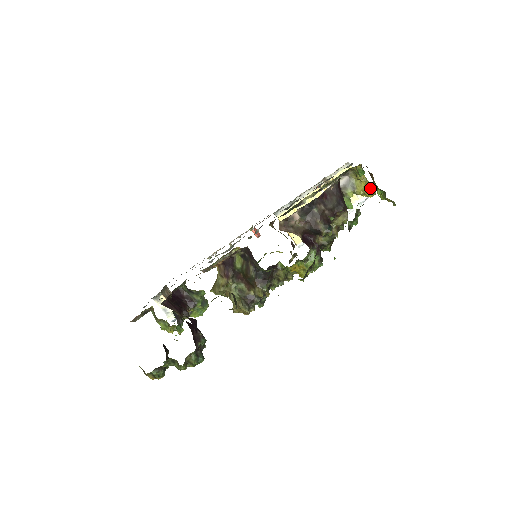
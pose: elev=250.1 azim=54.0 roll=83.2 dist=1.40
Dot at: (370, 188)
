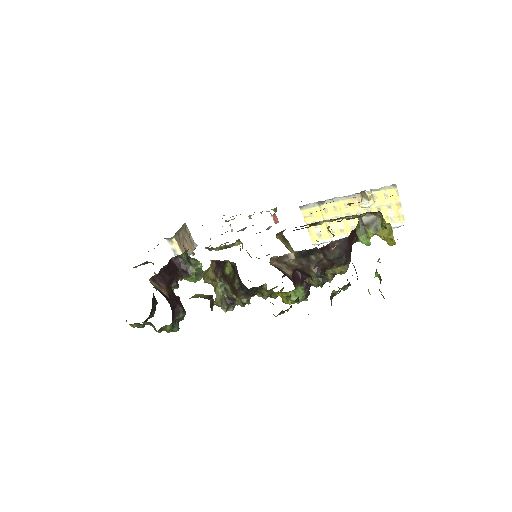
Dot at: (392, 239)
